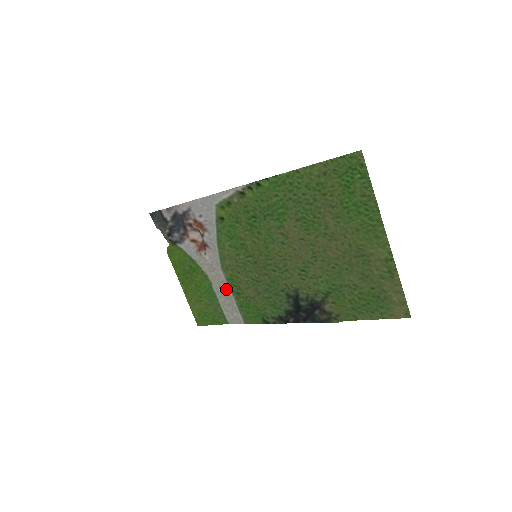
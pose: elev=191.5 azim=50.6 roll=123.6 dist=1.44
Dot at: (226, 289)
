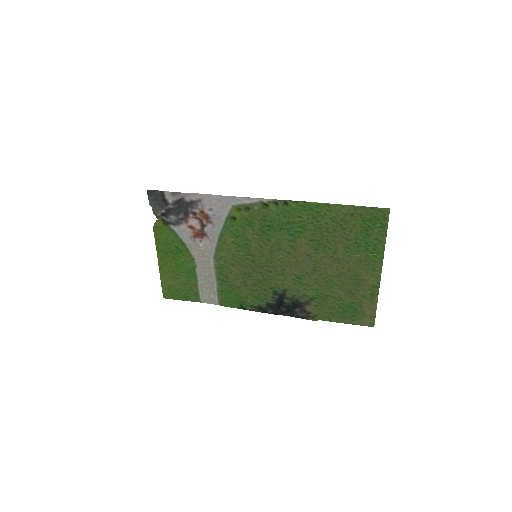
Dot at: (211, 275)
